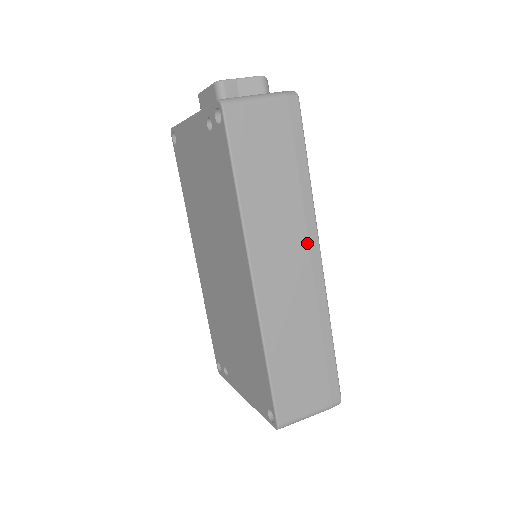
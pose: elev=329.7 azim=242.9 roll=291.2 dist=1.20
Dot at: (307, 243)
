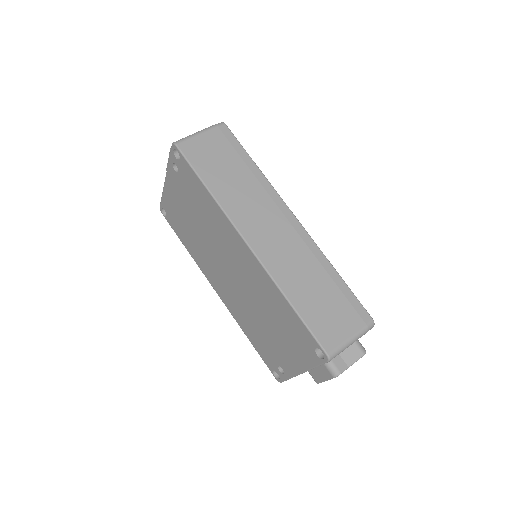
Dot at: (278, 209)
